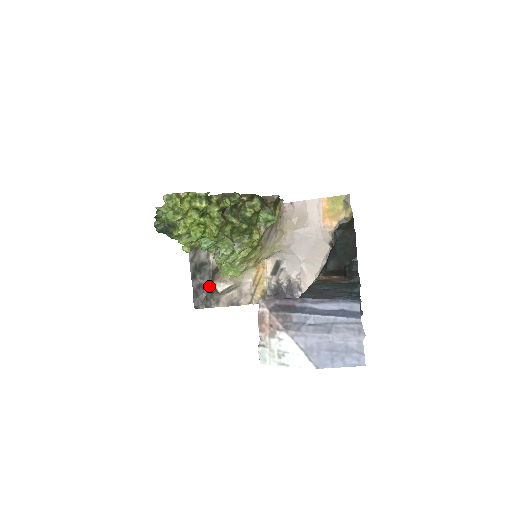
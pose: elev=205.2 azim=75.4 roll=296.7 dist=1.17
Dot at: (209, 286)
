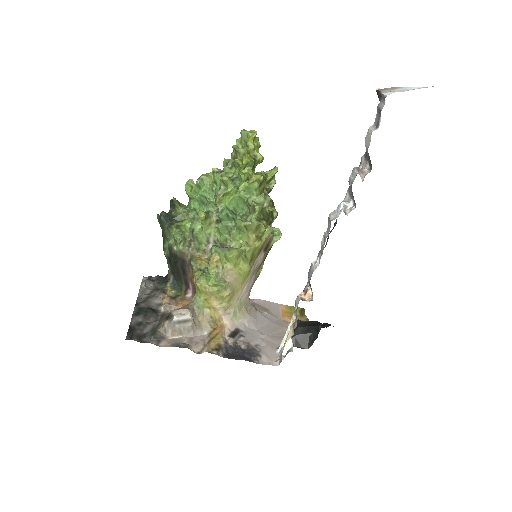
Dot at: (153, 325)
